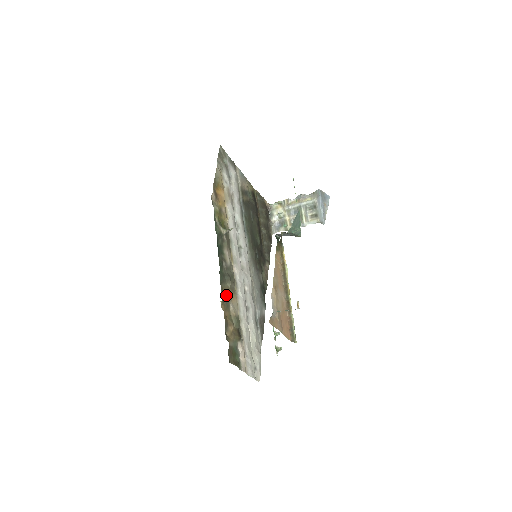
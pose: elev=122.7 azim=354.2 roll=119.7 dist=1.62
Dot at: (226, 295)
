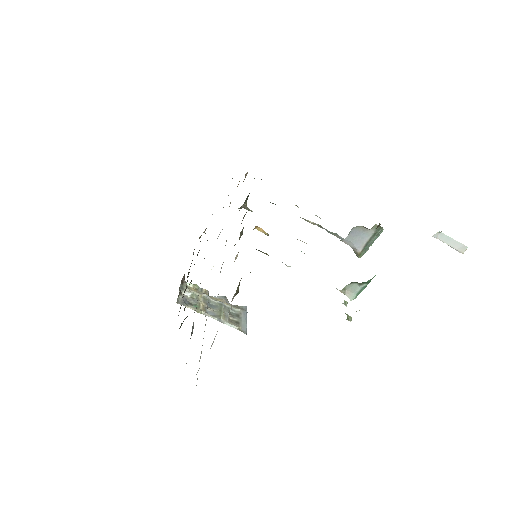
Dot at: occluded
